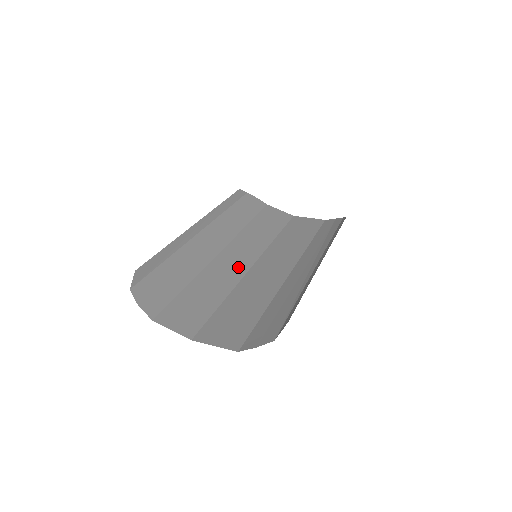
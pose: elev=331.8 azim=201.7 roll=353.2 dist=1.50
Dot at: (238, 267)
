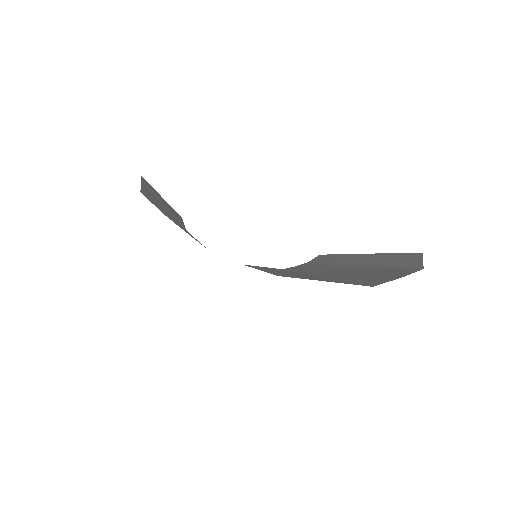
Dot at: occluded
